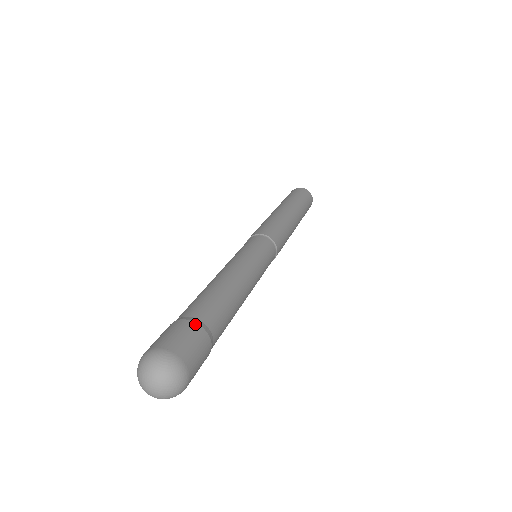
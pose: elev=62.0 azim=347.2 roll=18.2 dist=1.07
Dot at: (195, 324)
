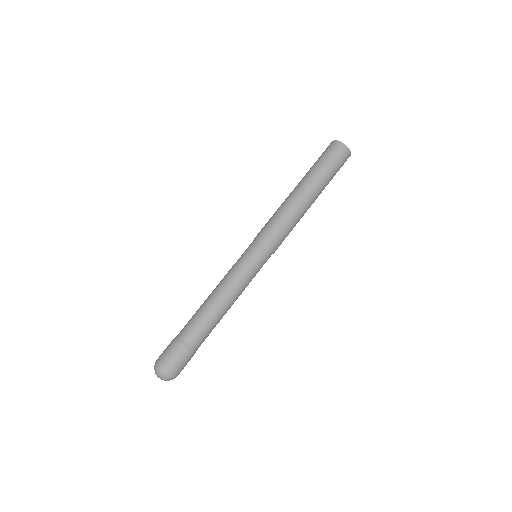
Dot at: (175, 340)
